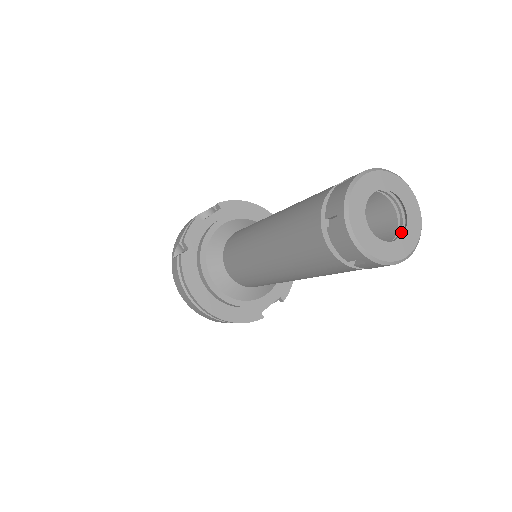
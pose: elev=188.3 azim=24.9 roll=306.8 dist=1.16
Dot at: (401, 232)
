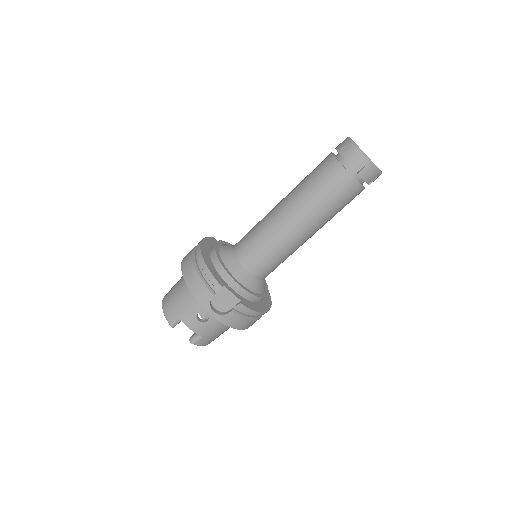
Dot at: occluded
